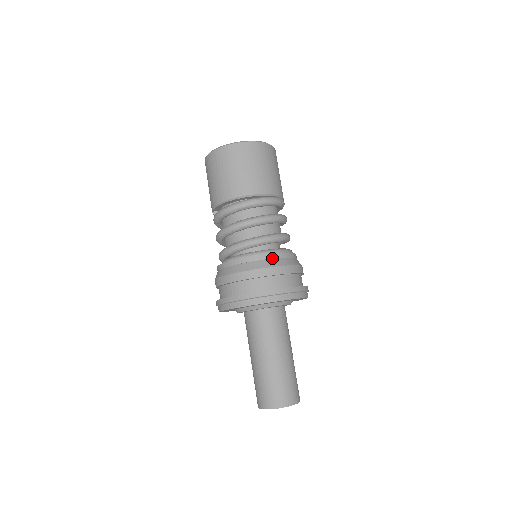
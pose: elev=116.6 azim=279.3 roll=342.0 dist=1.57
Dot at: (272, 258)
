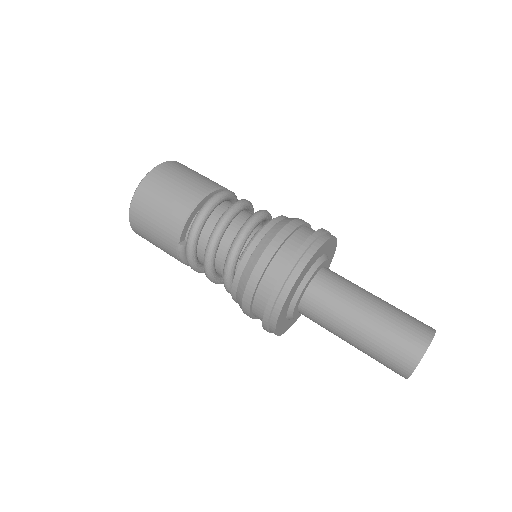
Dot at: (285, 218)
